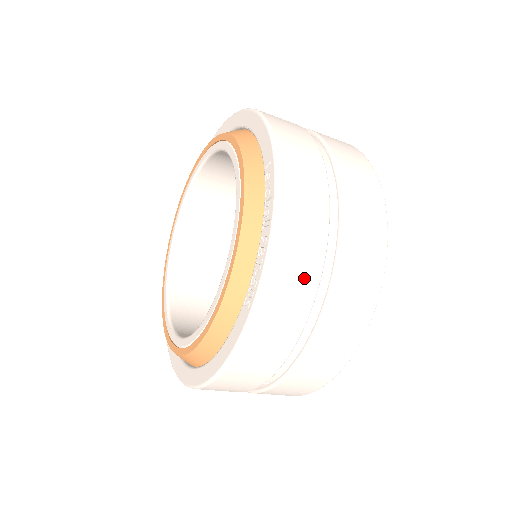
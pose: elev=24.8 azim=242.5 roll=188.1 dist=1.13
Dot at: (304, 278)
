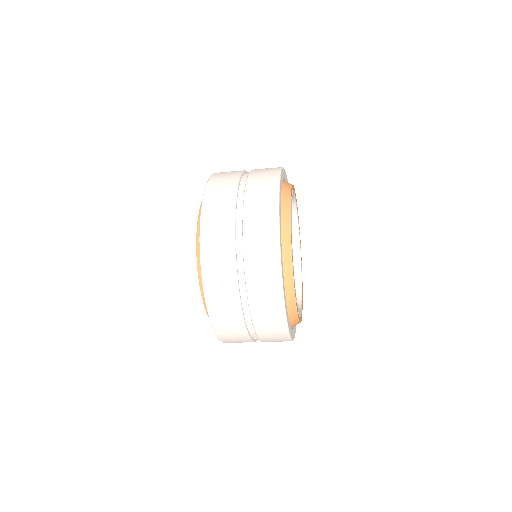
Dot at: (227, 289)
